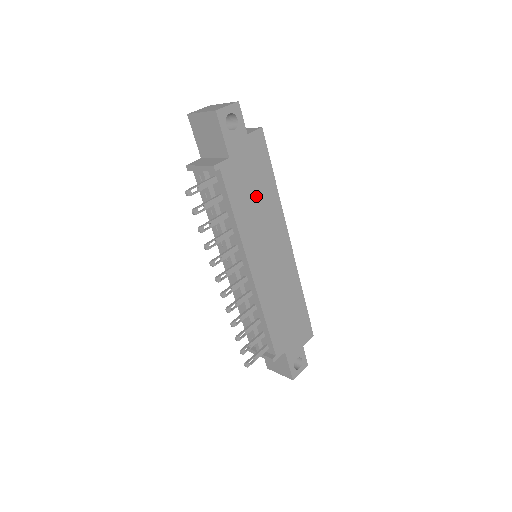
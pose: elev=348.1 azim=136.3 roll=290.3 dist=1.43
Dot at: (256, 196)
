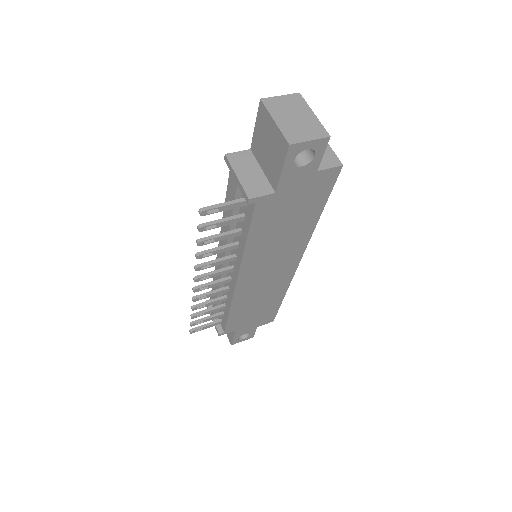
Dot at: (286, 226)
